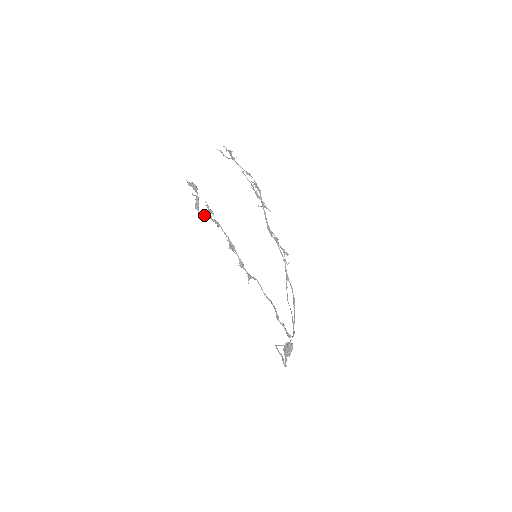
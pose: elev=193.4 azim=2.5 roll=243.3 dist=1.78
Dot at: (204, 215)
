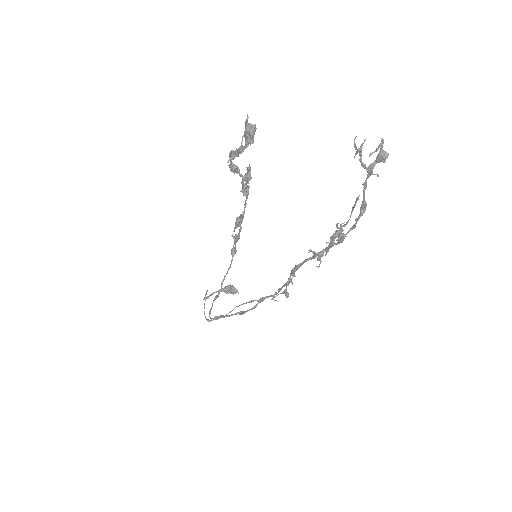
Dot at: (235, 170)
